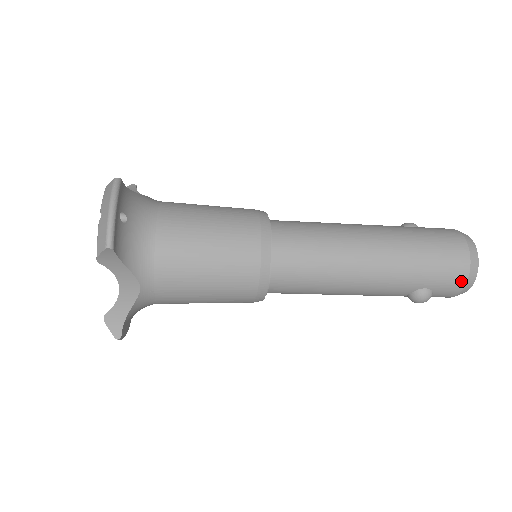
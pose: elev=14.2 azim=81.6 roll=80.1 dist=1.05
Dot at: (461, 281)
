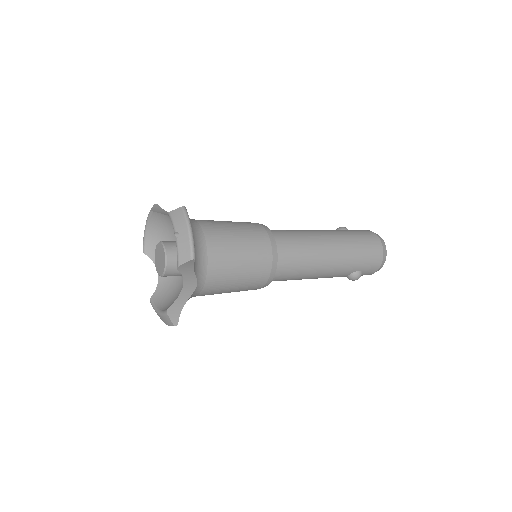
Dot at: (378, 264)
